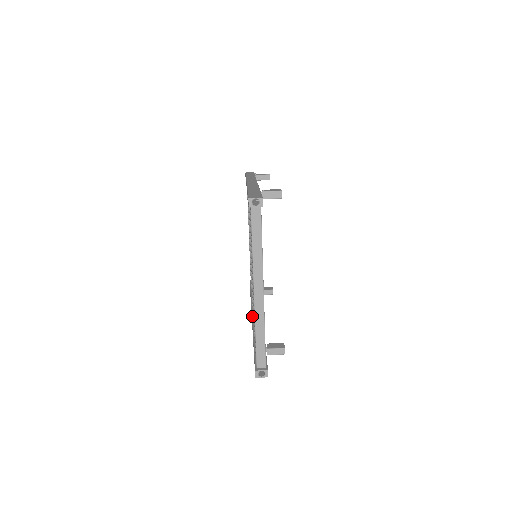
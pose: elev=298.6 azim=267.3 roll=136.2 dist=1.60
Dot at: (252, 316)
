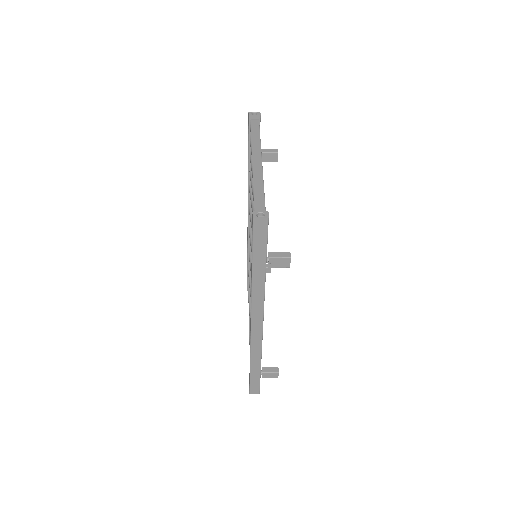
Dot at: occluded
